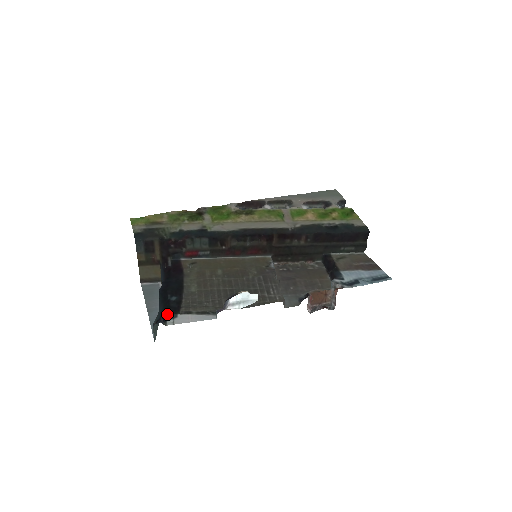
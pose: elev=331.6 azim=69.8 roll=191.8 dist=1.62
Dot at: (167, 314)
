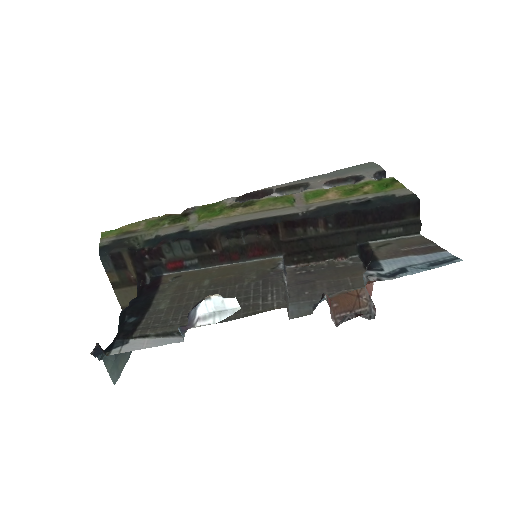
Dot at: (115, 340)
